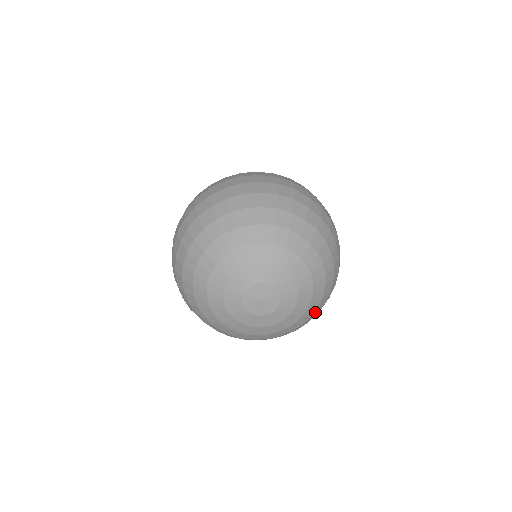
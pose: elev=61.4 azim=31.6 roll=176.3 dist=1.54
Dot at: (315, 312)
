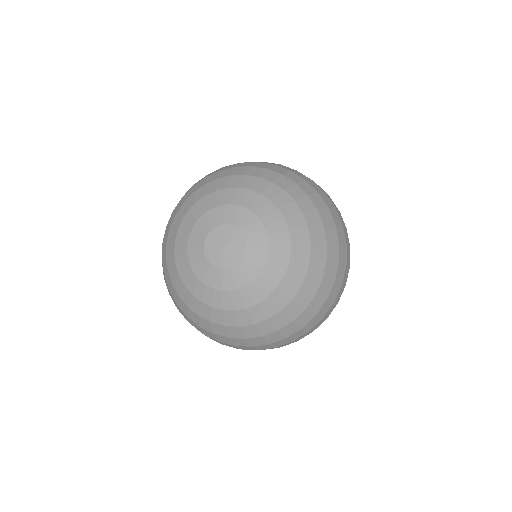
Dot at: (312, 269)
